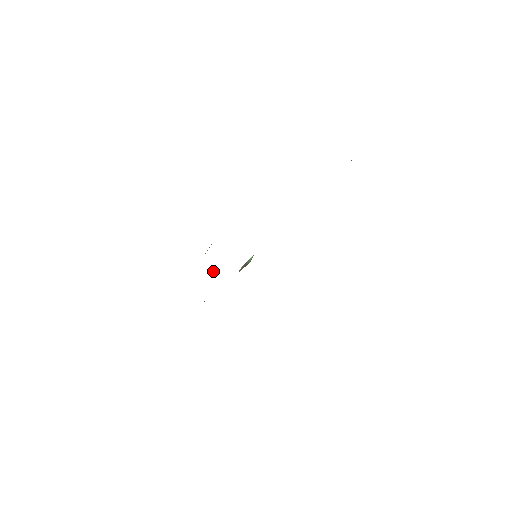
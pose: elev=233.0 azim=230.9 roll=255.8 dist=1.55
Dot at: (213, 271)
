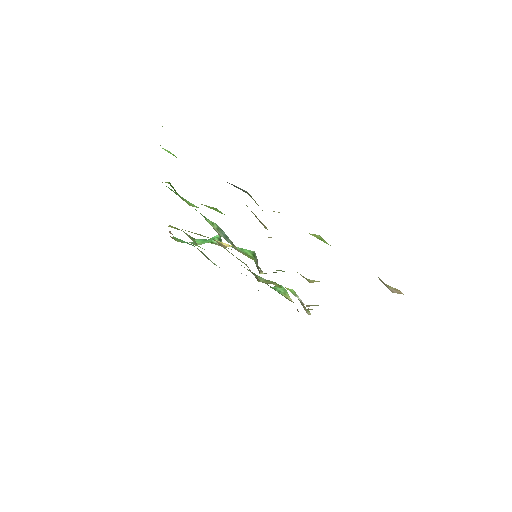
Dot at: (218, 236)
